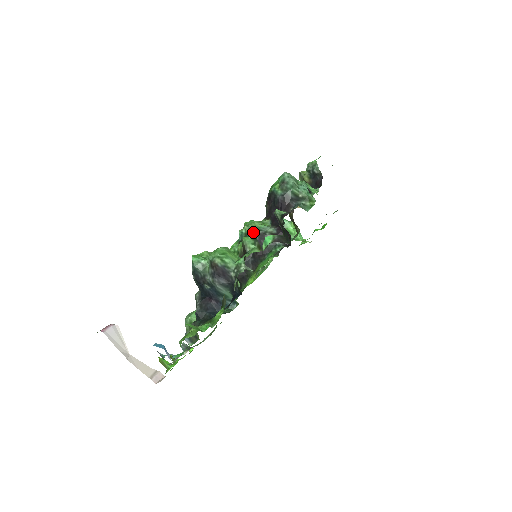
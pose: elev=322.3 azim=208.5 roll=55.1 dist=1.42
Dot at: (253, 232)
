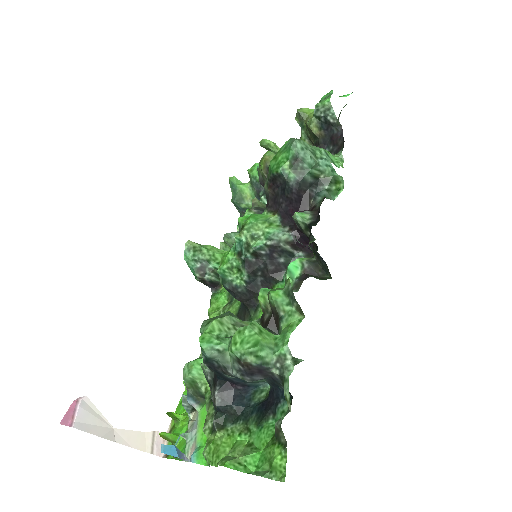
Dot at: (260, 243)
